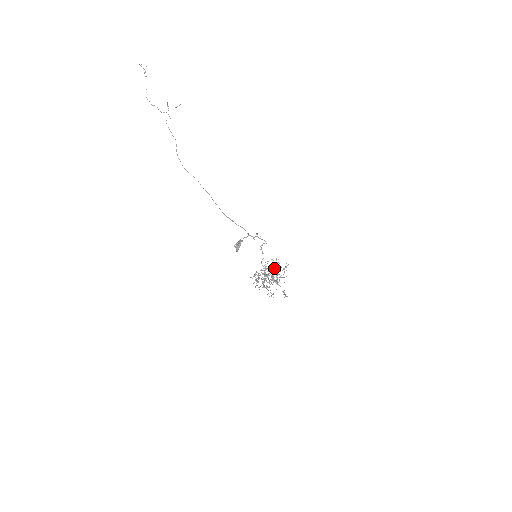
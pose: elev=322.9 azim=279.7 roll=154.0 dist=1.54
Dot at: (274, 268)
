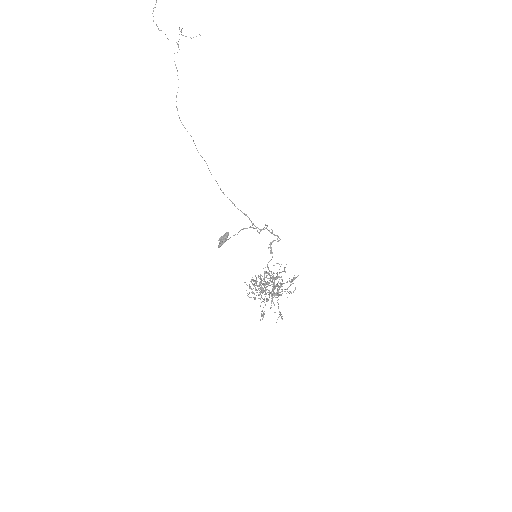
Dot at: (277, 277)
